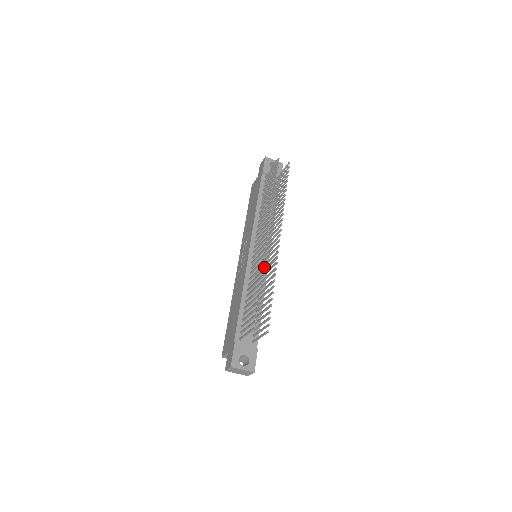
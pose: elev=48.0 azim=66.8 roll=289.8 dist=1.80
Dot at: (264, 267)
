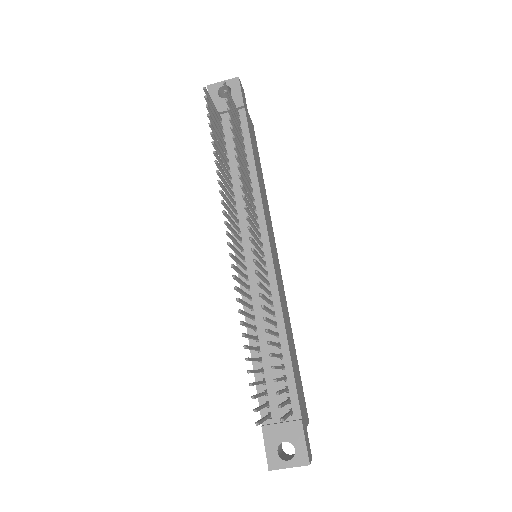
Dot at: (268, 274)
